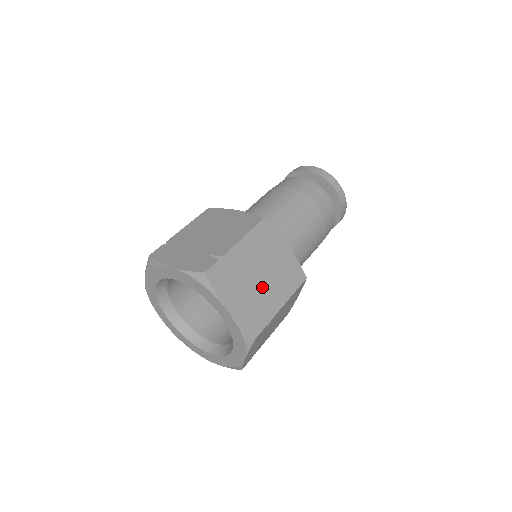
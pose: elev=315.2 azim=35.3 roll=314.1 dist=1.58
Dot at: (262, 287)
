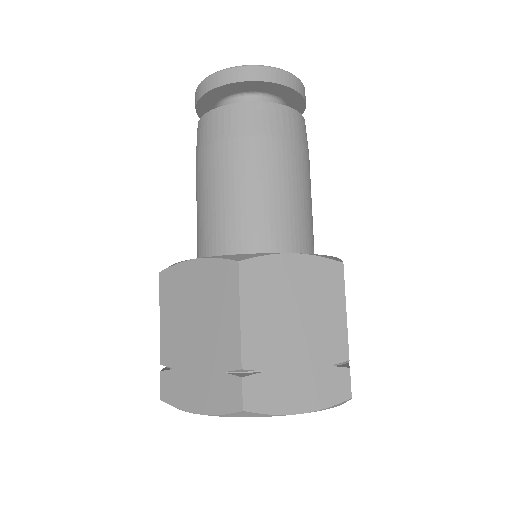
Dot at: occluded
